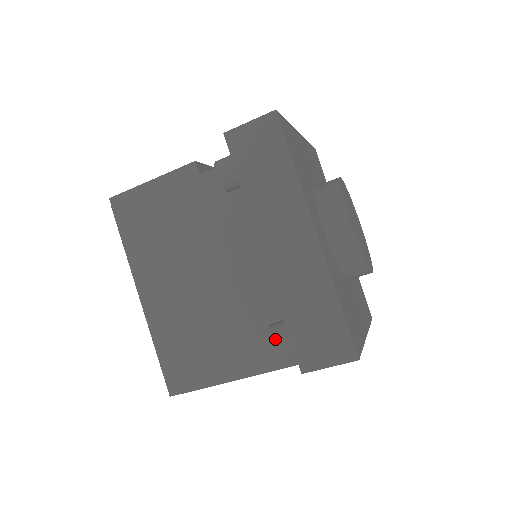
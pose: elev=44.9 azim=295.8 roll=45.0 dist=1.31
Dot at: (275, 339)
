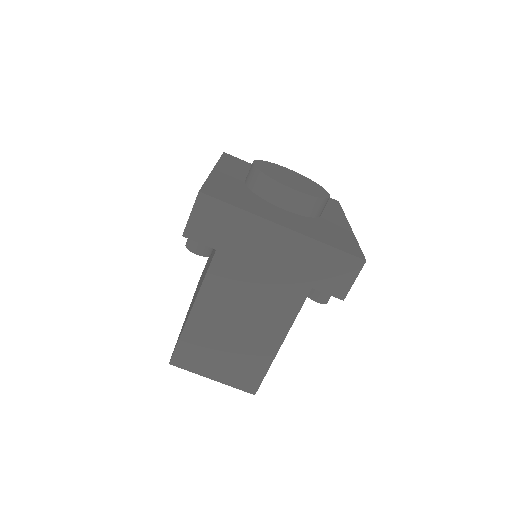
Dot at: occluded
